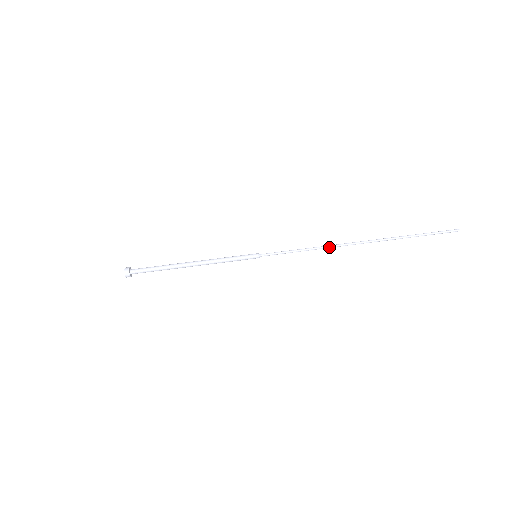
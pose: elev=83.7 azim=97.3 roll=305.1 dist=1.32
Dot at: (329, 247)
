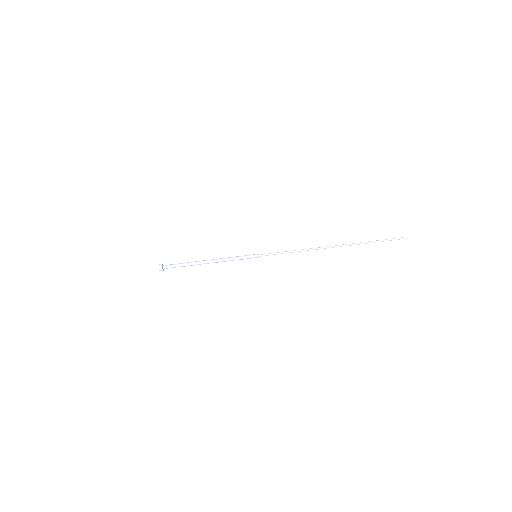
Dot at: occluded
